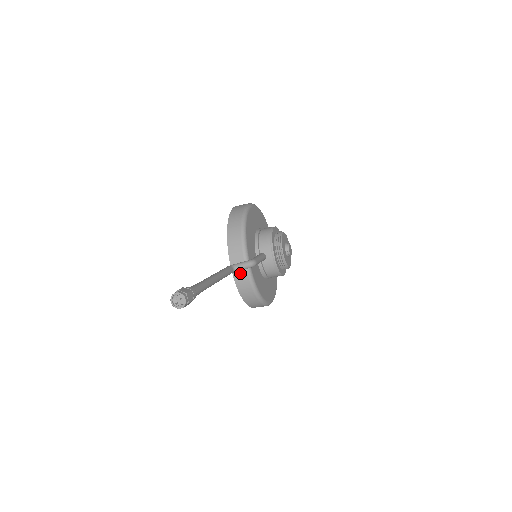
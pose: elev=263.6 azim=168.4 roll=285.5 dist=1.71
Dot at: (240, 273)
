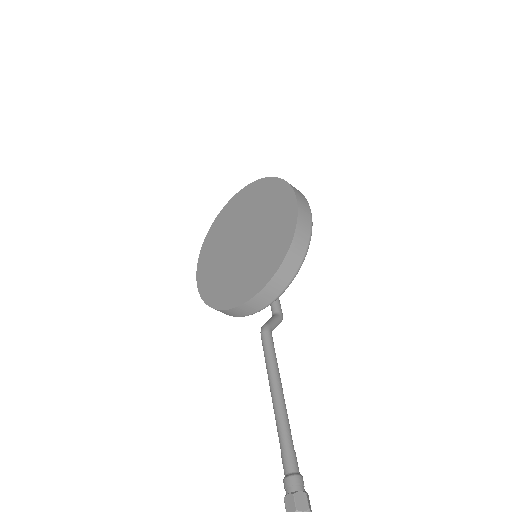
Dot at: (252, 307)
